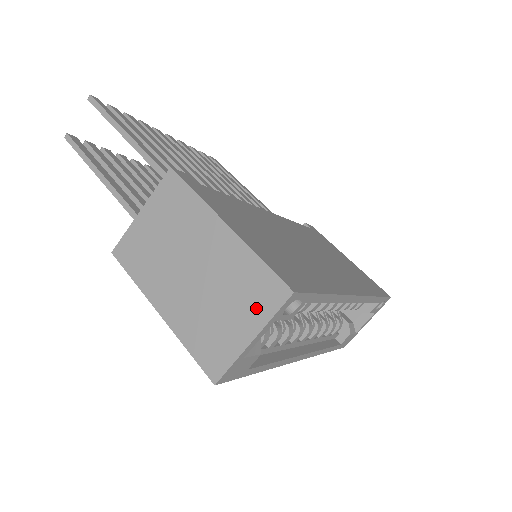
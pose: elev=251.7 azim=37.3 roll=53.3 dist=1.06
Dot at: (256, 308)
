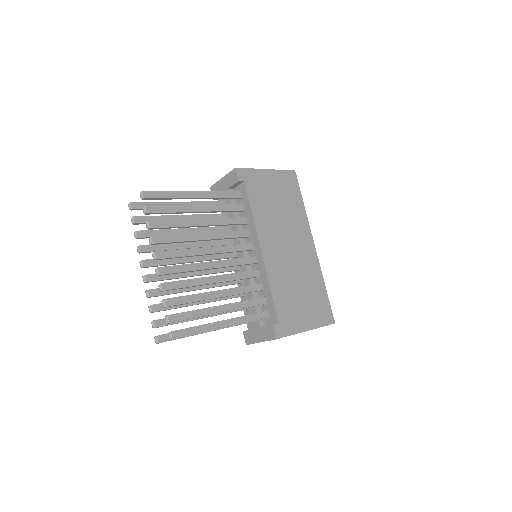
Dot at: occluded
